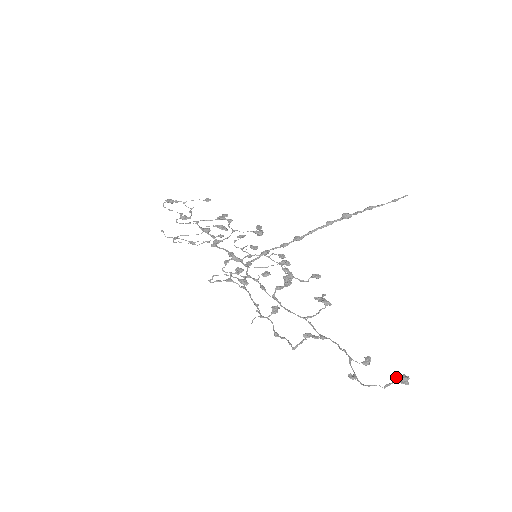
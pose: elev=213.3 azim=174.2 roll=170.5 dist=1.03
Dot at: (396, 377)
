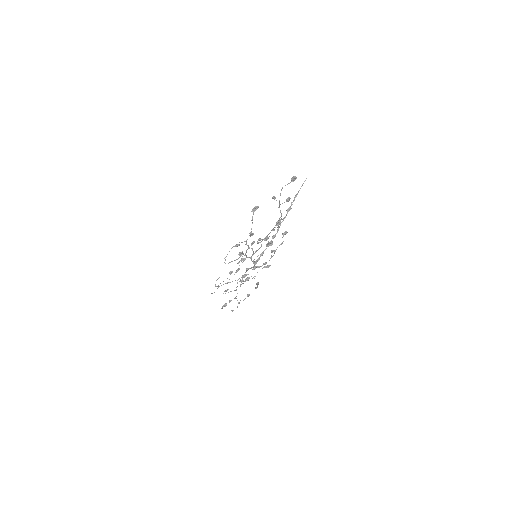
Dot at: occluded
